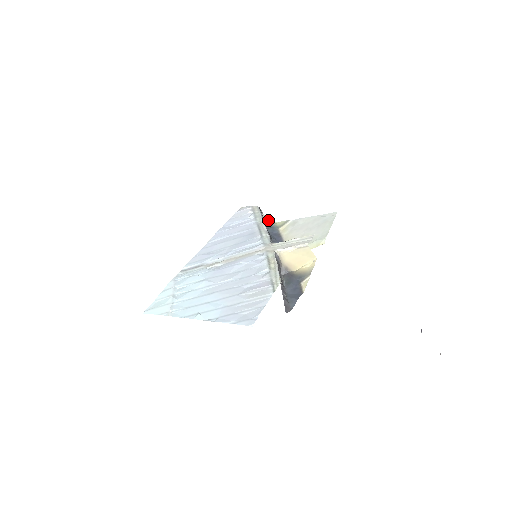
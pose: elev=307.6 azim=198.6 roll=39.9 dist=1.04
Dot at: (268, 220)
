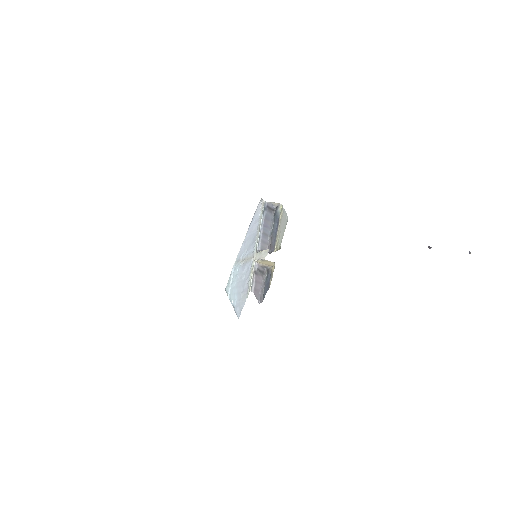
Dot at: (278, 203)
